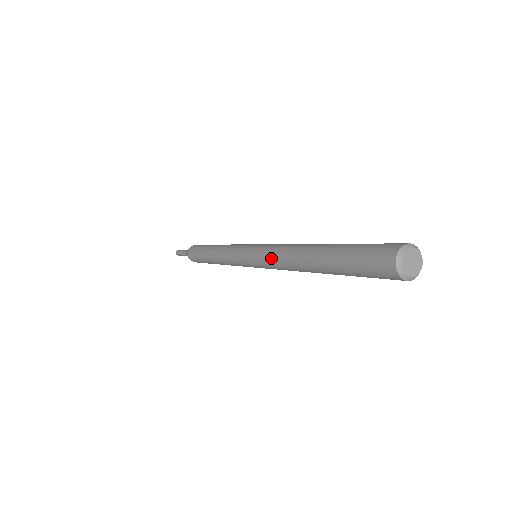
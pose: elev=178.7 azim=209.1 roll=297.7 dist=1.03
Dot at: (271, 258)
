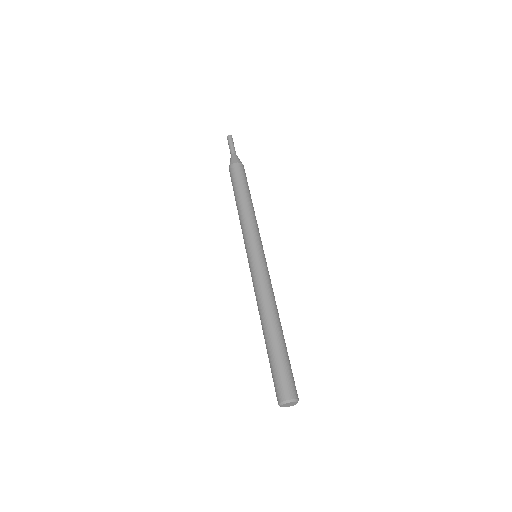
Dot at: (254, 289)
